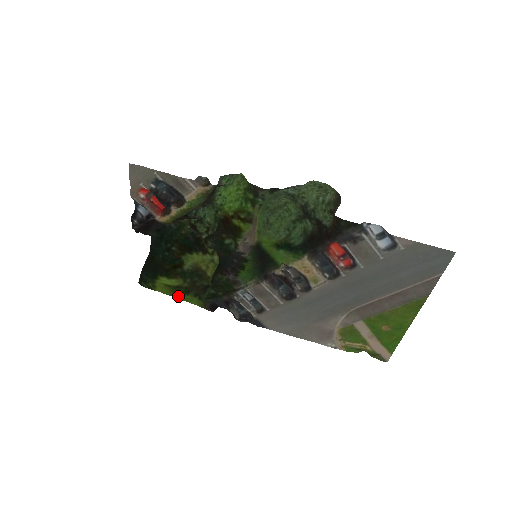
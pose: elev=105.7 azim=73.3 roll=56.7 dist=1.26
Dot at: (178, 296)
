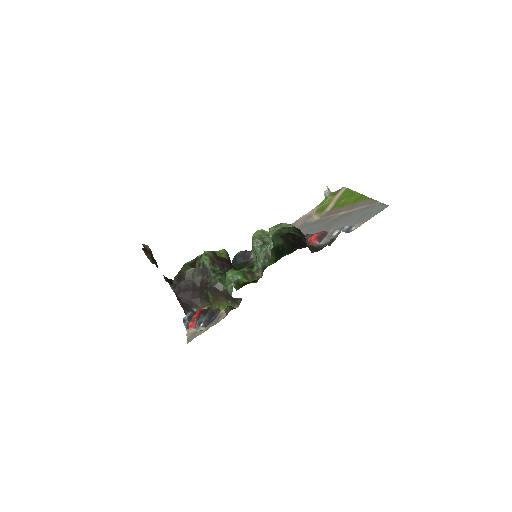
Dot at: occluded
